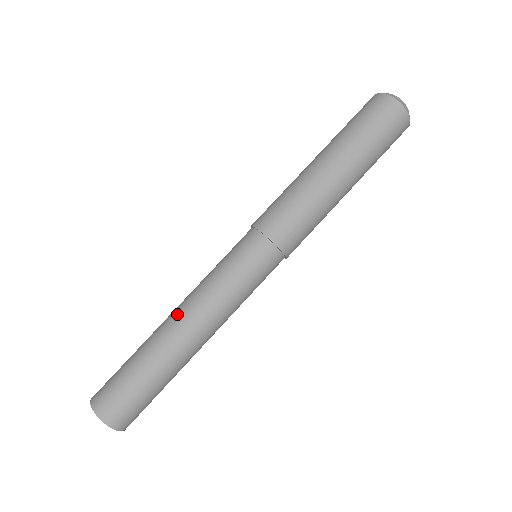
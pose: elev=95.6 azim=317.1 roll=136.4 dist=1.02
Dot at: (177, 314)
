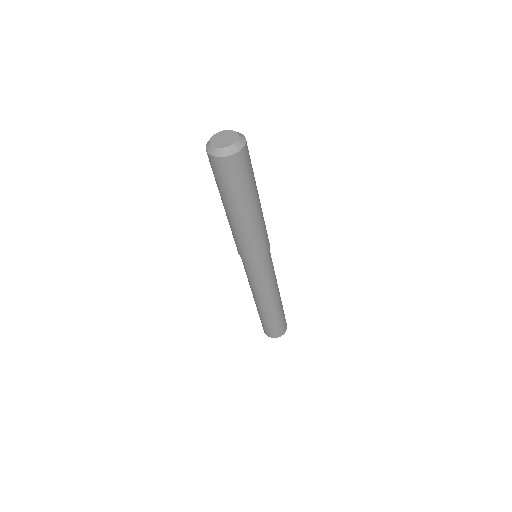
Dot at: occluded
